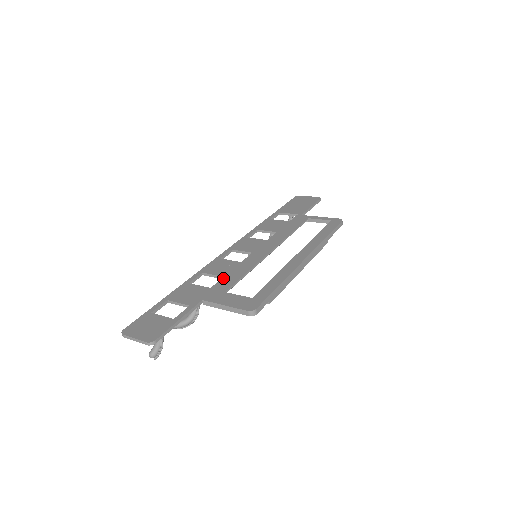
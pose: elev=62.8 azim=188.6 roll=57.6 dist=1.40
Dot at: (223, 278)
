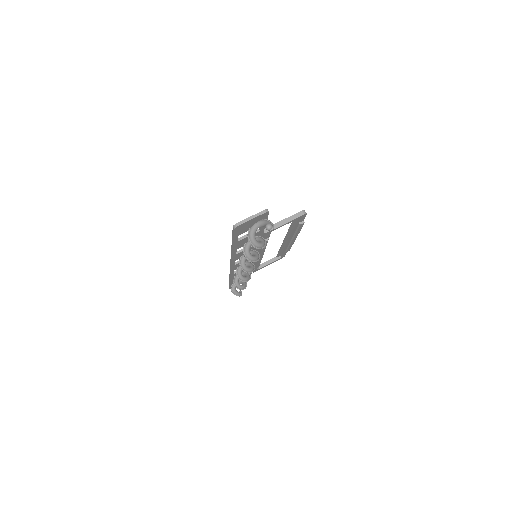
Dot at: occluded
